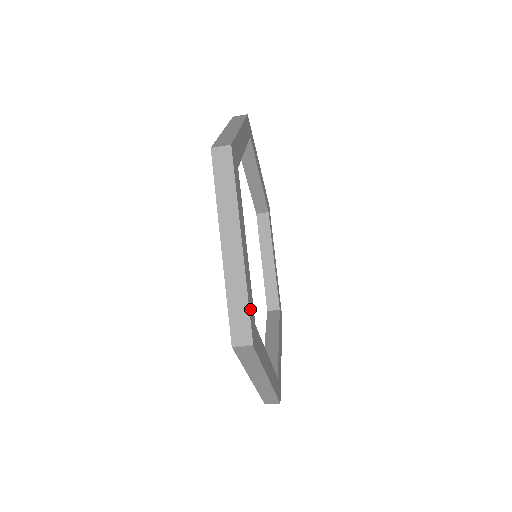
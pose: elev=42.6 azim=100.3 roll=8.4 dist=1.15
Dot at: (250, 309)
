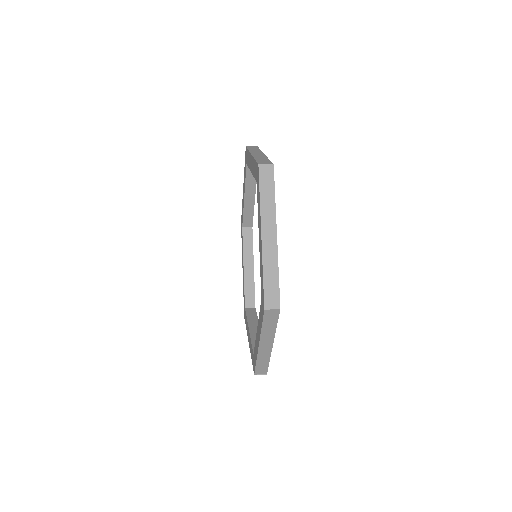
Dot at: occluded
